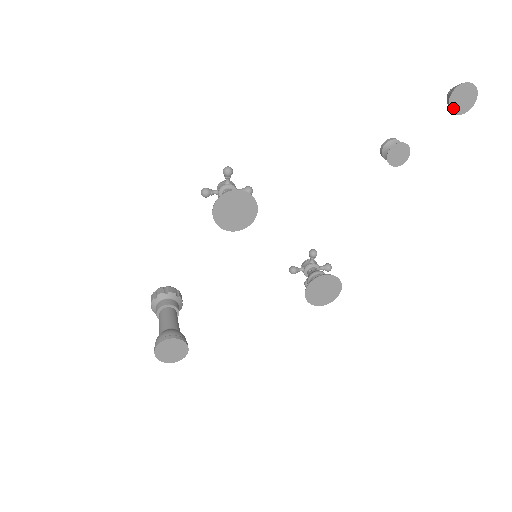
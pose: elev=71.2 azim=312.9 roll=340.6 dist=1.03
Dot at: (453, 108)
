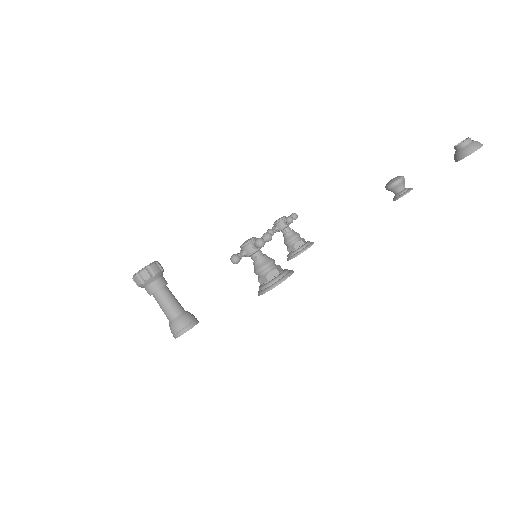
Dot at: (458, 160)
